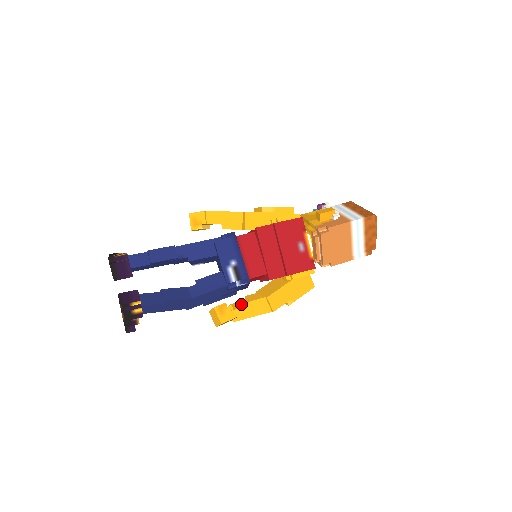
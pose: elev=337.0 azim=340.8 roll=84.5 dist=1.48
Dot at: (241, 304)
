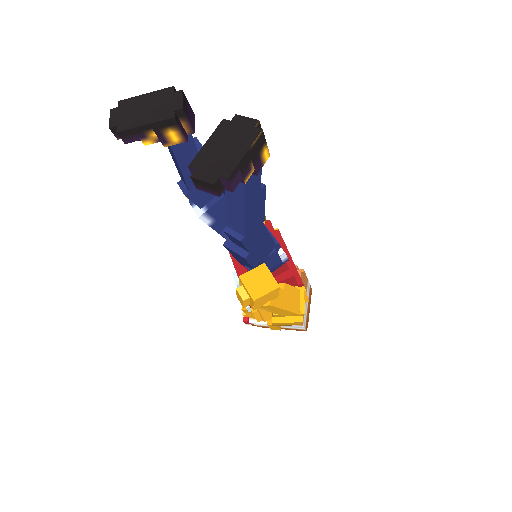
Dot at: occluded
